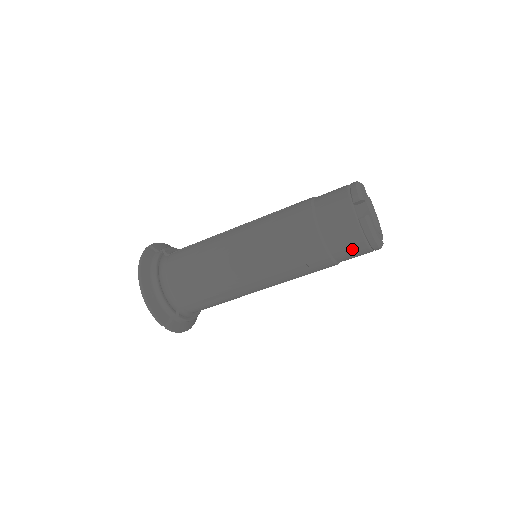
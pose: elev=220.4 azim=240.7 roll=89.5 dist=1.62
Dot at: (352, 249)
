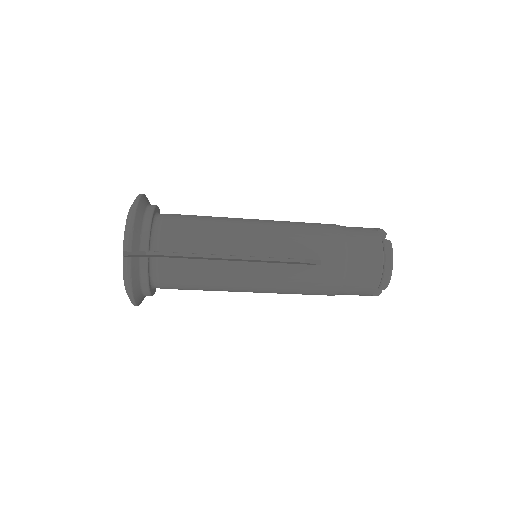
Dot at: (368, 265)
